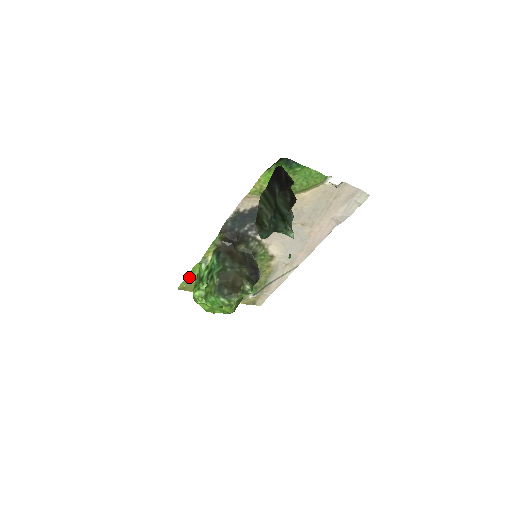
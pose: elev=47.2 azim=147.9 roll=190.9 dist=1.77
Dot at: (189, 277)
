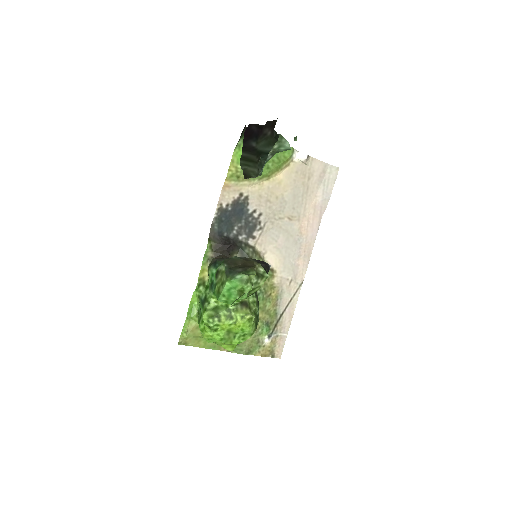
Dot at: (189, 318)
